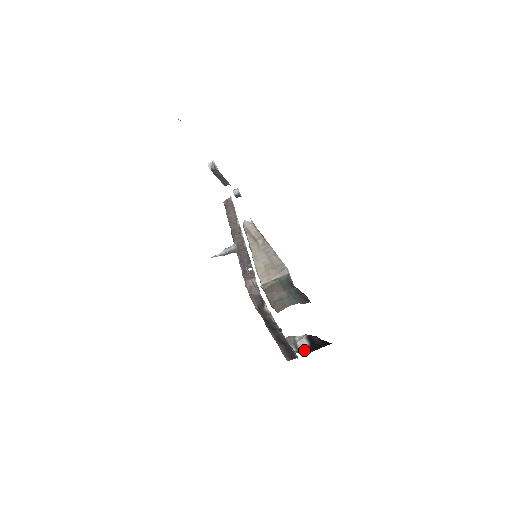
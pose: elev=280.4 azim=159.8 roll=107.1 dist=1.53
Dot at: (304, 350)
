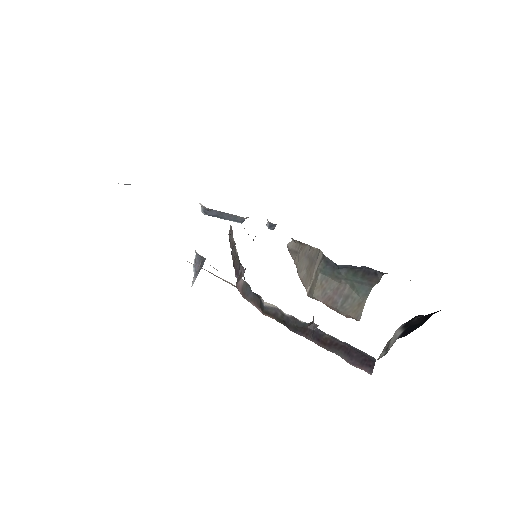
Dot at: (392, 344)
